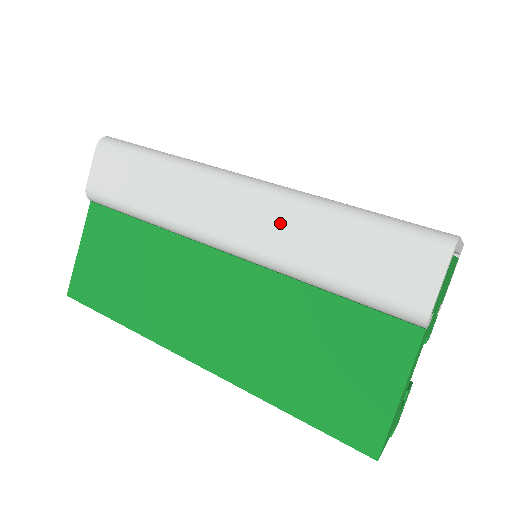
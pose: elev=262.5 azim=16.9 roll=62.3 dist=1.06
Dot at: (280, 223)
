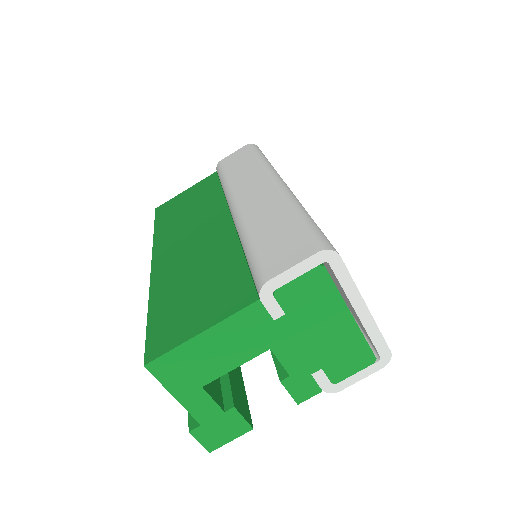
Dot at: (266, 203)
